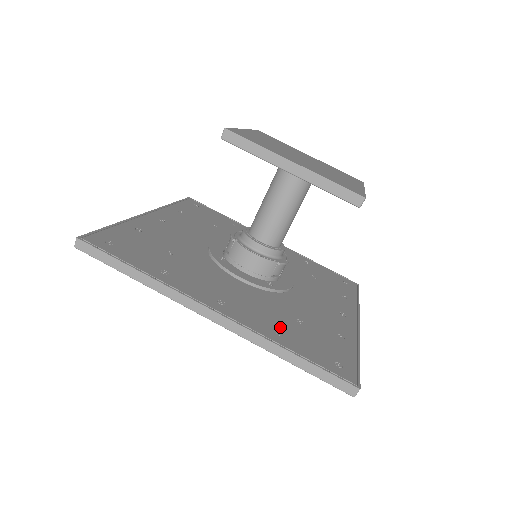
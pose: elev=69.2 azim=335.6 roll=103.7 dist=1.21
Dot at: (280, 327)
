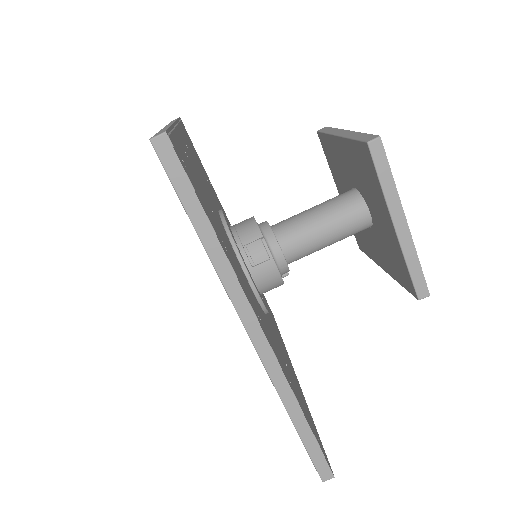
Dot at: (193, 167)
